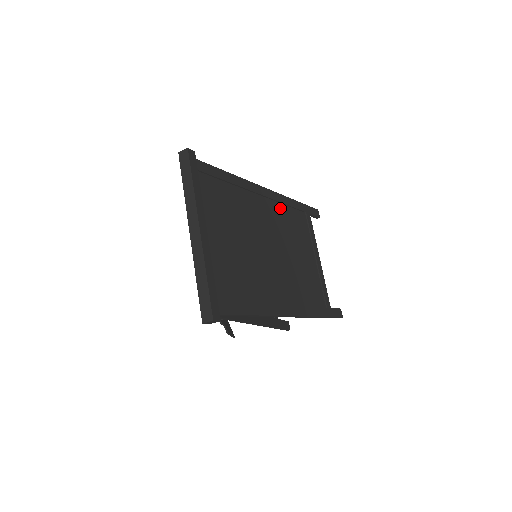
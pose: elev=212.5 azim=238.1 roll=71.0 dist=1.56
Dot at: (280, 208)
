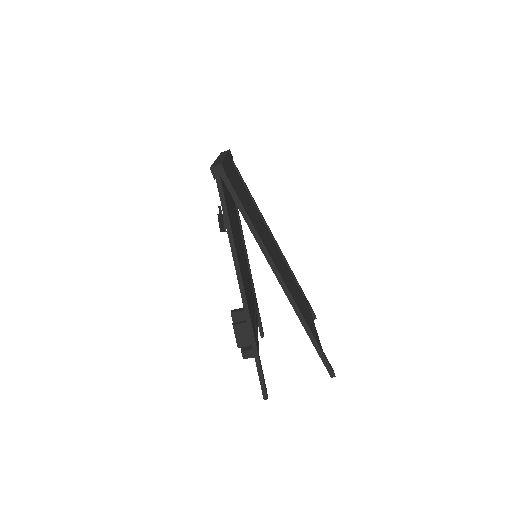
Dot at: (283, 260)
